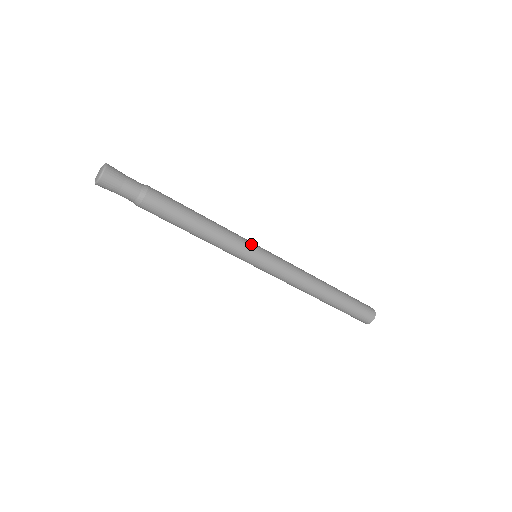
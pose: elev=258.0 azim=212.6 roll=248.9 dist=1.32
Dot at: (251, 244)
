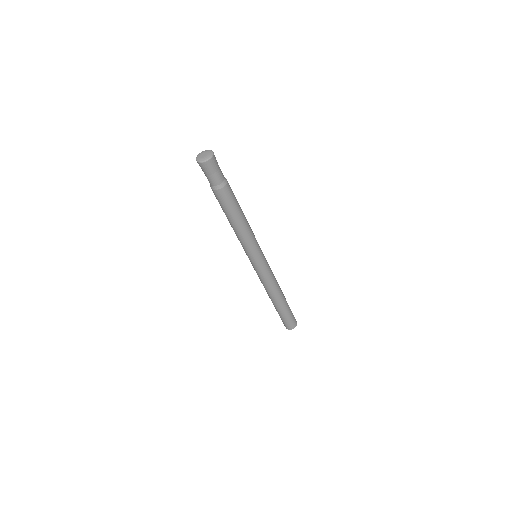
Dot at: occluded
